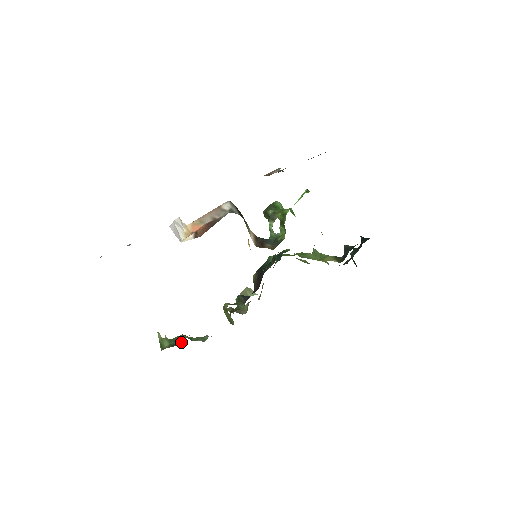
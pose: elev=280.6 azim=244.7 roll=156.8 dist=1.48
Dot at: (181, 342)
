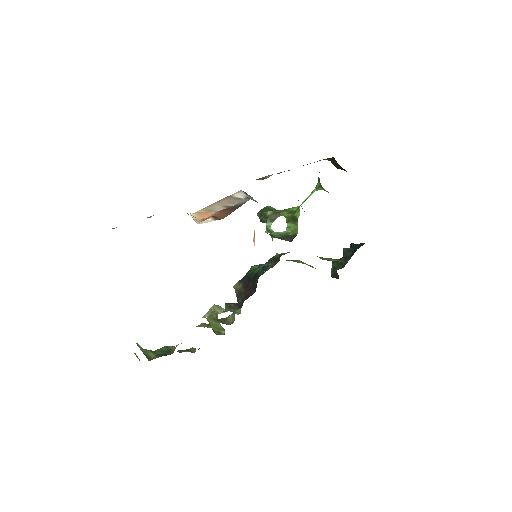
Dot at: (171, 351)
